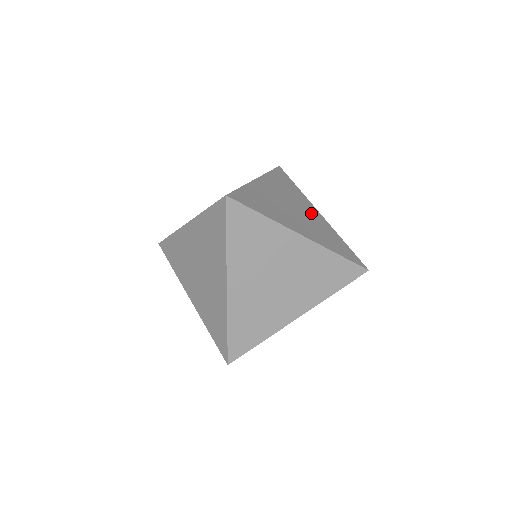
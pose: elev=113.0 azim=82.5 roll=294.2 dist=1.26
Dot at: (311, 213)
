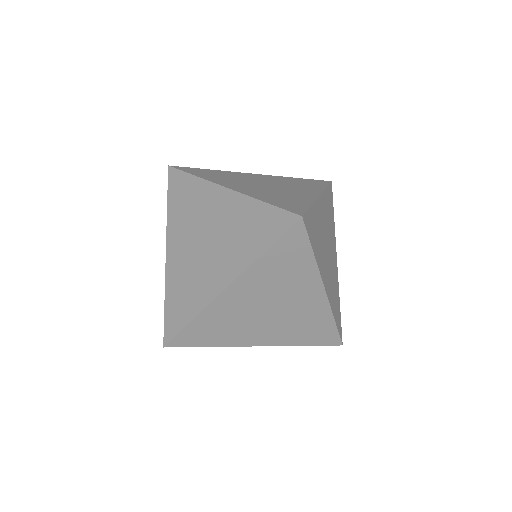
Dot at: occluded
